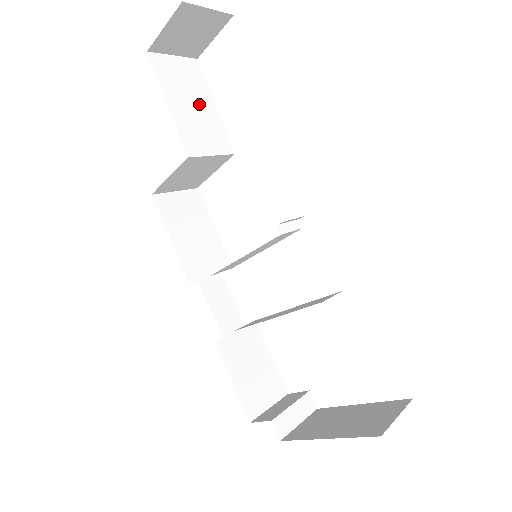
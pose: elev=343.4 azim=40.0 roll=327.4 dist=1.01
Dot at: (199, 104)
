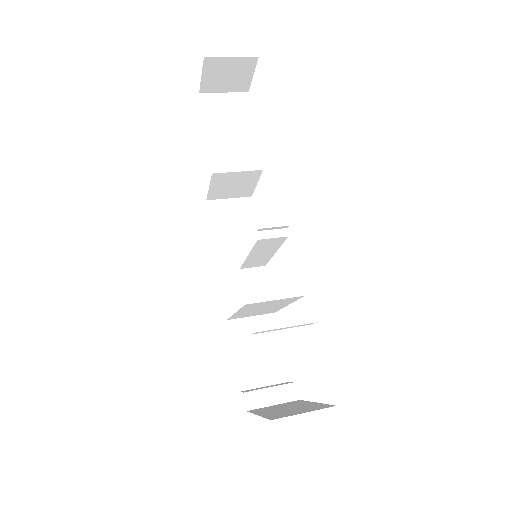
Dot at: (238, 130)
